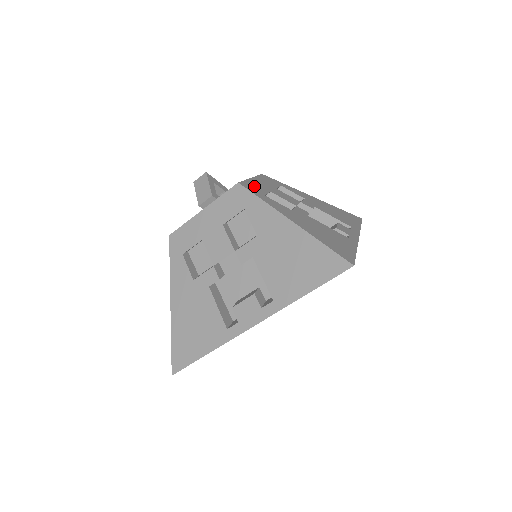
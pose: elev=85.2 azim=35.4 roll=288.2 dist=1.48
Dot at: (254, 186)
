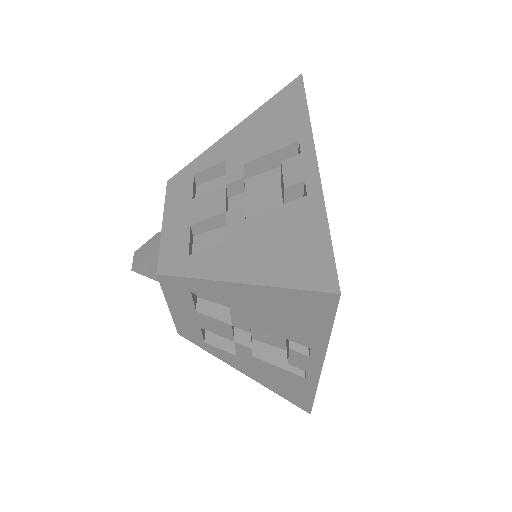
Dot at: occluded
